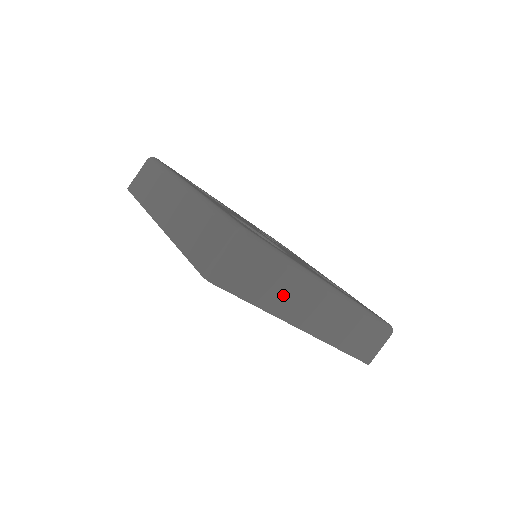
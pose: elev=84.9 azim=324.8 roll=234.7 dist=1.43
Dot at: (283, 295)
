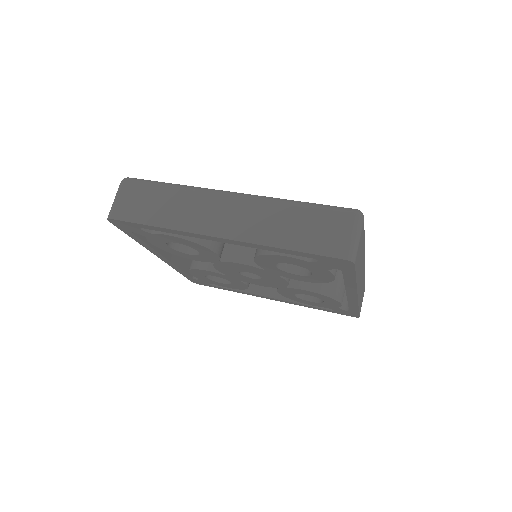
Dot at: (360, 266)
